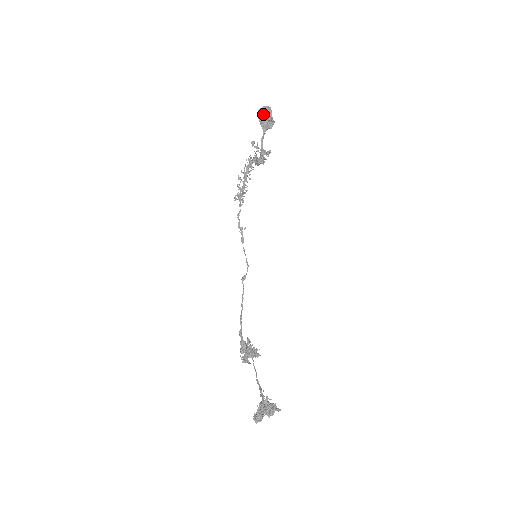
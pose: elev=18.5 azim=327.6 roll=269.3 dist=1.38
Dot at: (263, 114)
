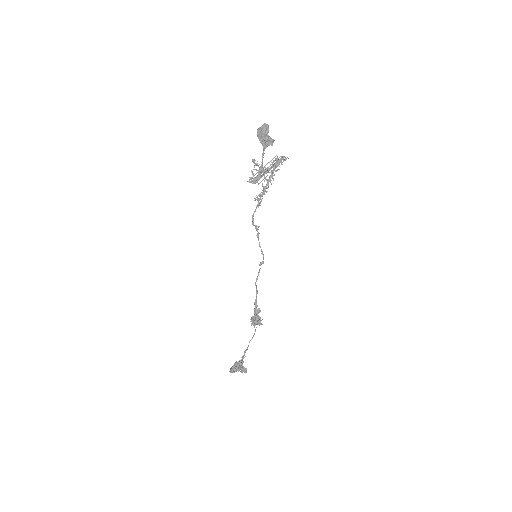
Dot at: (259, 135)
